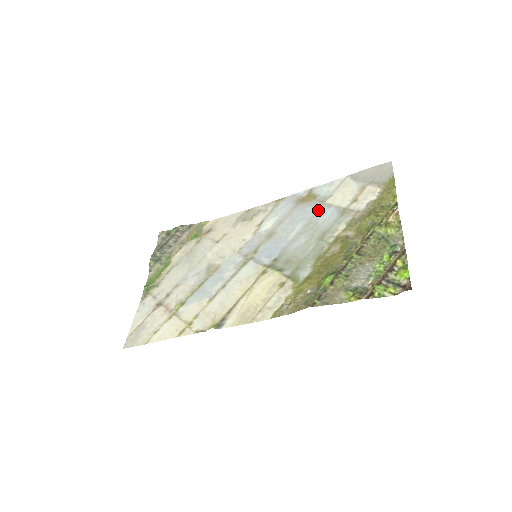
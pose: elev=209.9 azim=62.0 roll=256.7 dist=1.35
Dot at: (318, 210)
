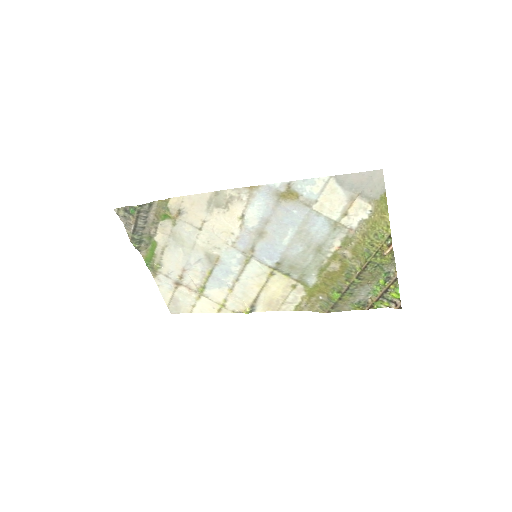
Dot at: (306, 218)
